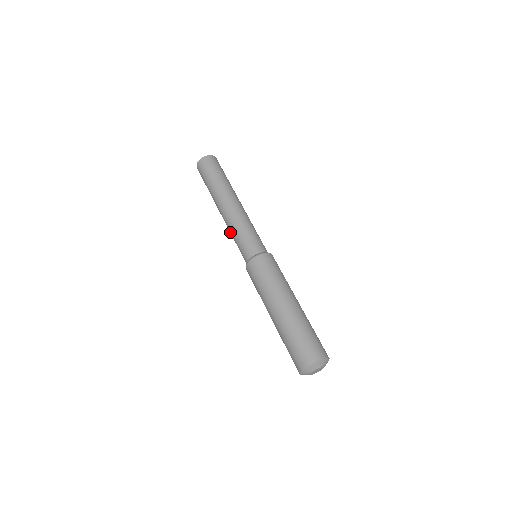
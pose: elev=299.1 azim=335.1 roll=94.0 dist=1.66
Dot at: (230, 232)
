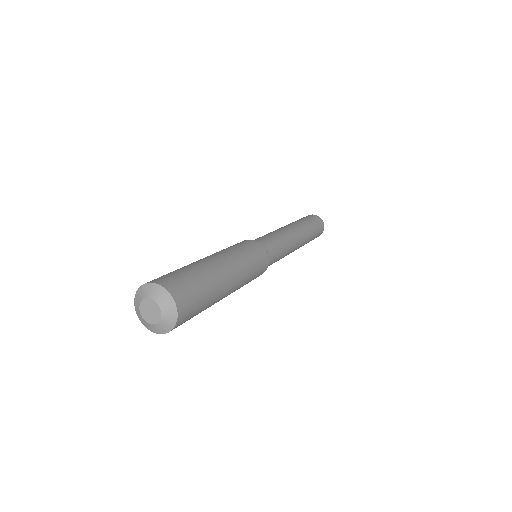
Dot at: occluded
